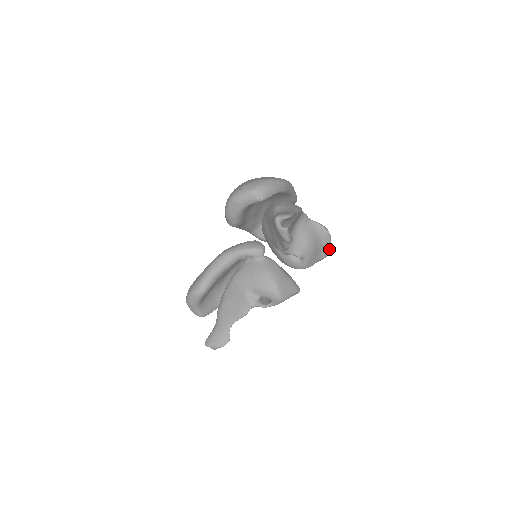
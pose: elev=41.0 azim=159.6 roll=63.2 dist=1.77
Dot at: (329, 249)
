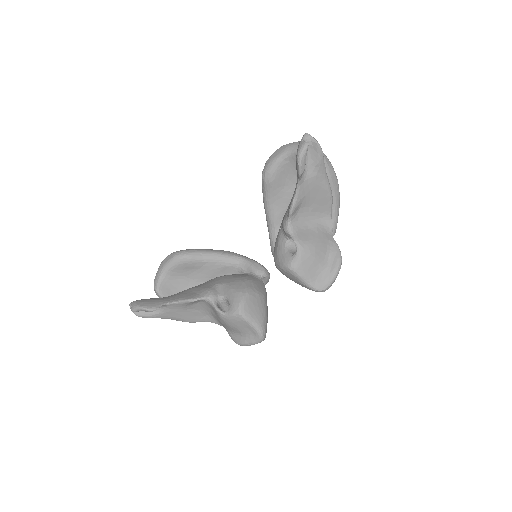
Dot at: (329, 284)
